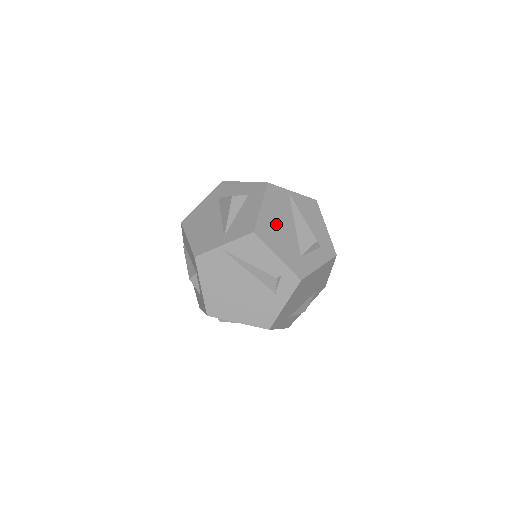
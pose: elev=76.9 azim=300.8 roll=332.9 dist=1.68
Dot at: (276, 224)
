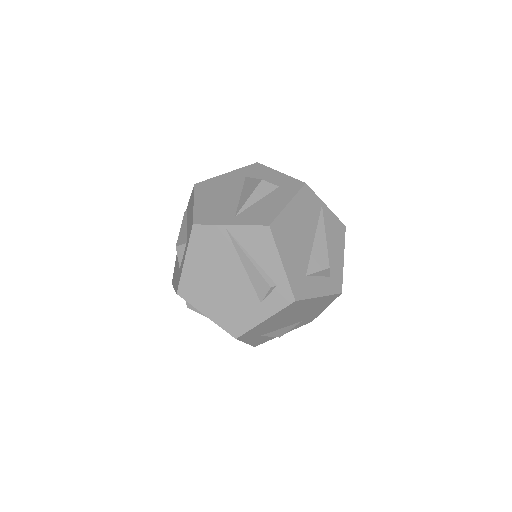
Dot at: (295, 229)
